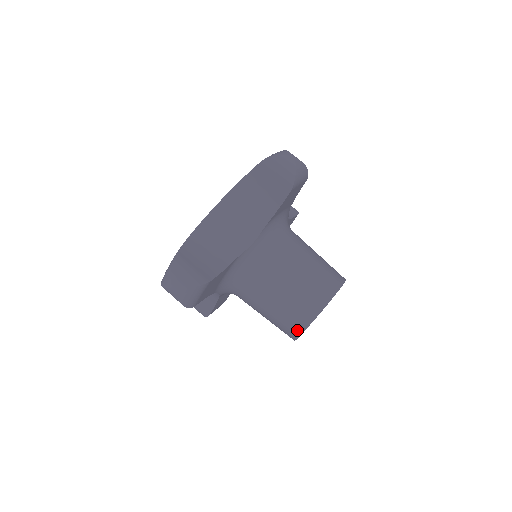
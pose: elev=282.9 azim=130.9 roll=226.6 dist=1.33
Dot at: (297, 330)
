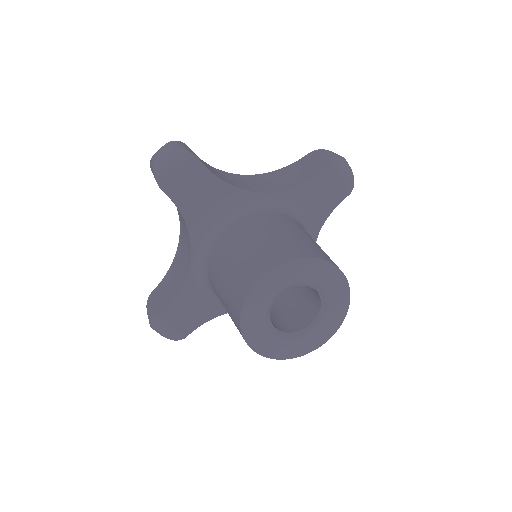
Dot at: (254, 278)
